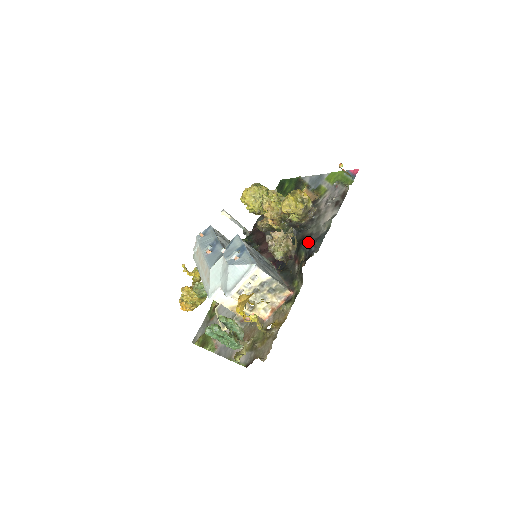
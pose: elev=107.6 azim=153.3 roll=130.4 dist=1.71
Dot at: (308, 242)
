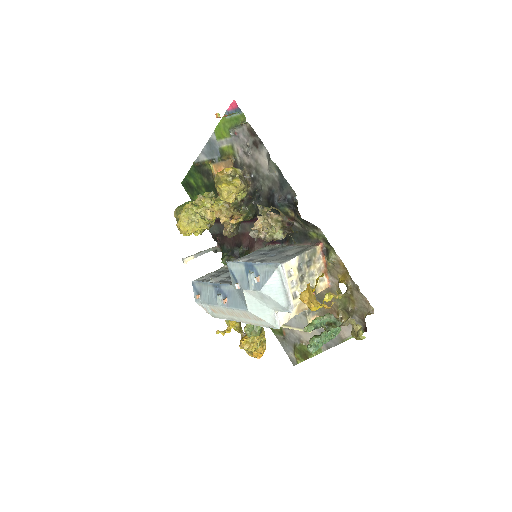
Dot at: (278, 197)
